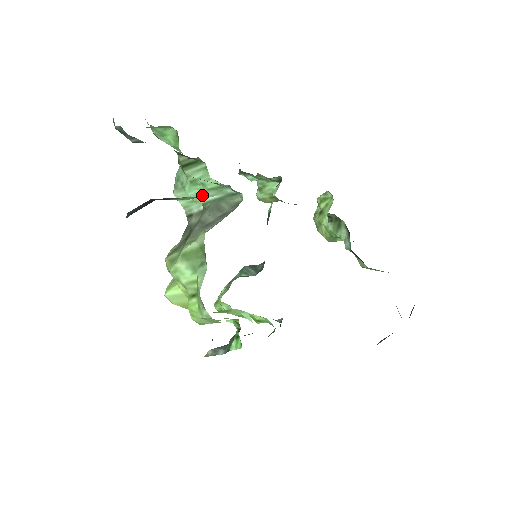
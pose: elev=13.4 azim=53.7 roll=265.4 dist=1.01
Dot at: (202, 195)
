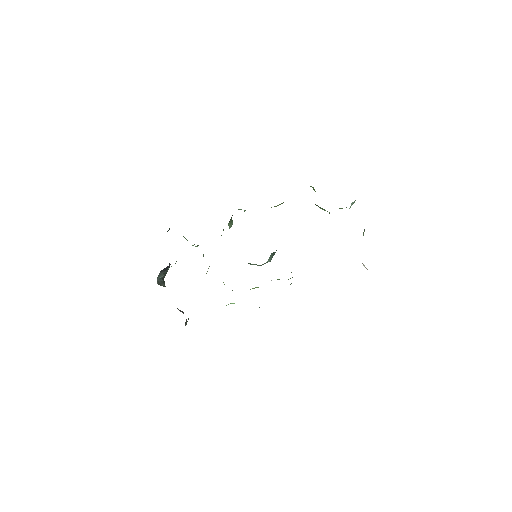
Dot at: occluded
